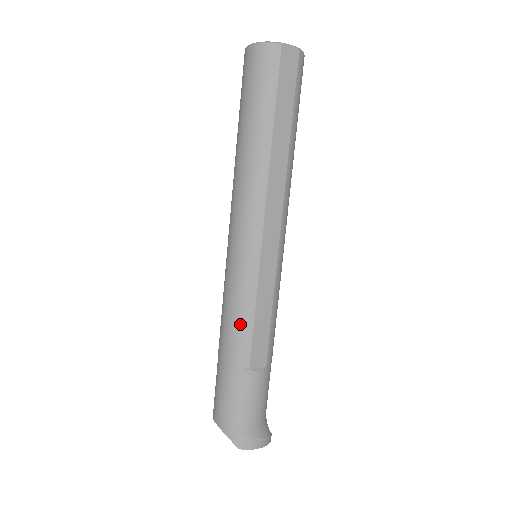
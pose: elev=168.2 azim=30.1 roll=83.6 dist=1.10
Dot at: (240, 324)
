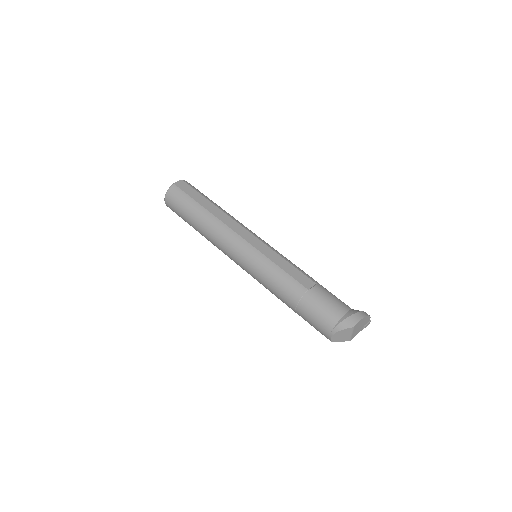
Dot at: (279, 278)
